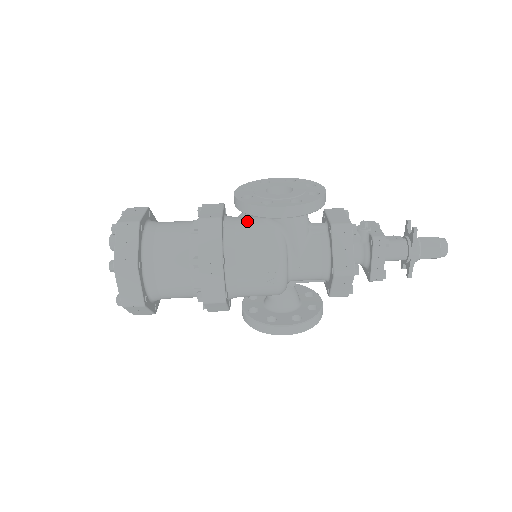
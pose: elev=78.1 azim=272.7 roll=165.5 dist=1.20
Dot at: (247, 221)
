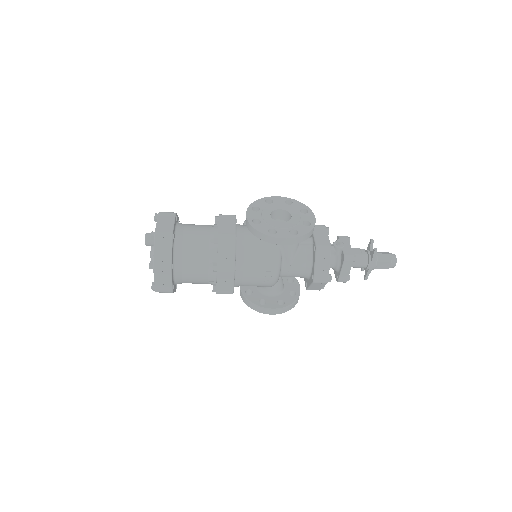
Dot at: (253, 235)
